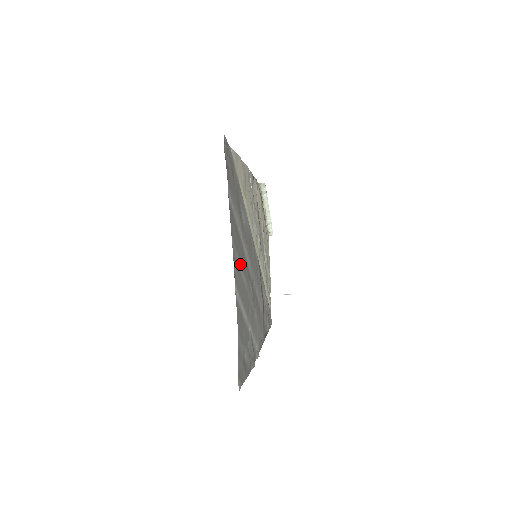
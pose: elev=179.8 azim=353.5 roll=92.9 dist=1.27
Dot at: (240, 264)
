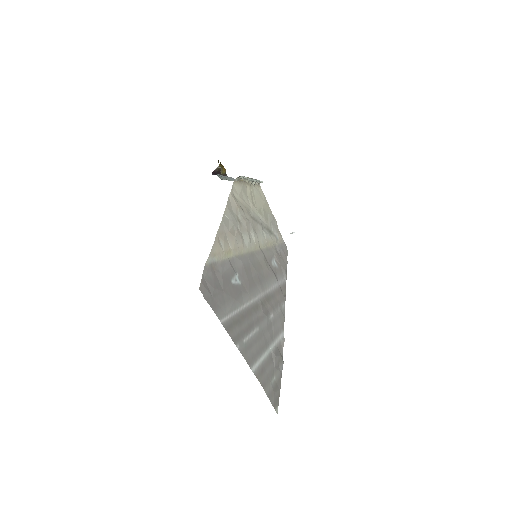
Dot at: (248, 335)
